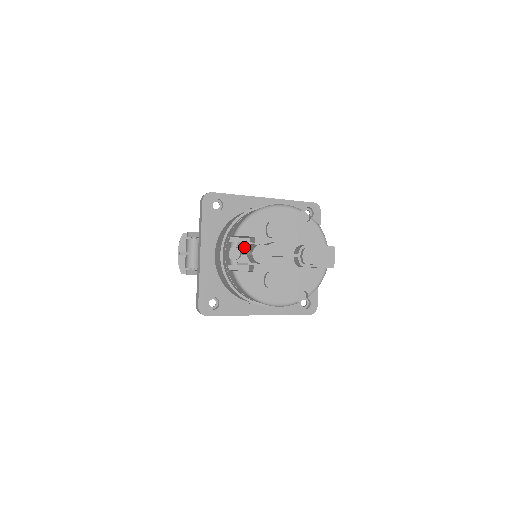
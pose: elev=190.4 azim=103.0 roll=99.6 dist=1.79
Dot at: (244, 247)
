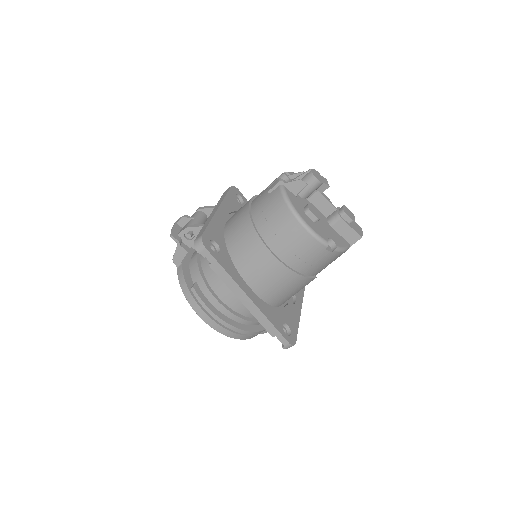
Dot at: occluded
